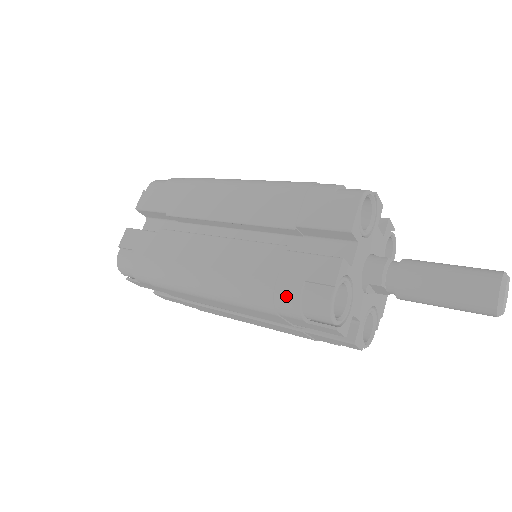
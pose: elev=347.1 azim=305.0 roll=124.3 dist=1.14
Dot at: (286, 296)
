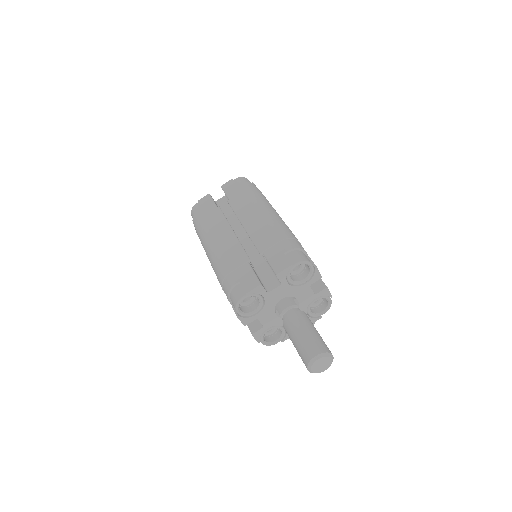
Dot at: (228, 283)
